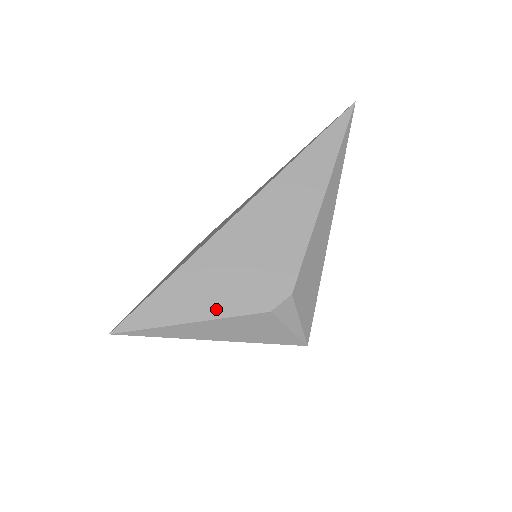
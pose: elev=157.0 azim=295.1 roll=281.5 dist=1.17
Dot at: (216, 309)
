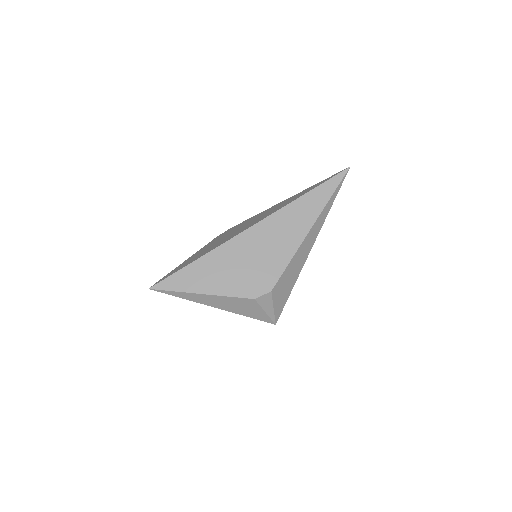
Dot at: (220, 289)
